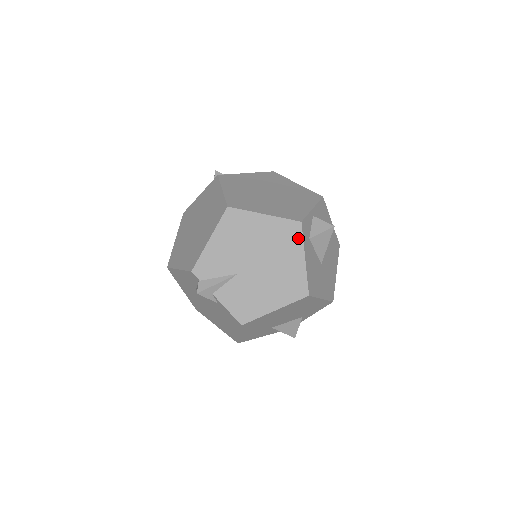
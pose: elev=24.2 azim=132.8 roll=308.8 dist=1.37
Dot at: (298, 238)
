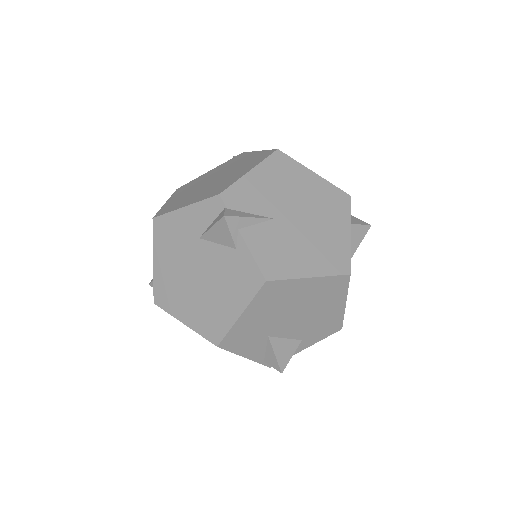
Dot at: (345, 209)
